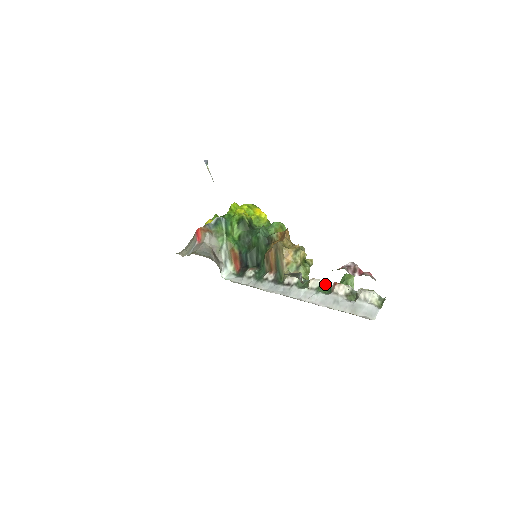
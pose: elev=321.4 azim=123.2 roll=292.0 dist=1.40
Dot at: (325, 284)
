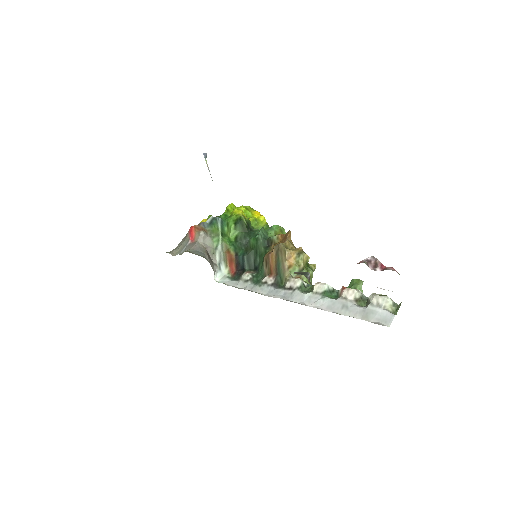
Dot at: (331, 289)
